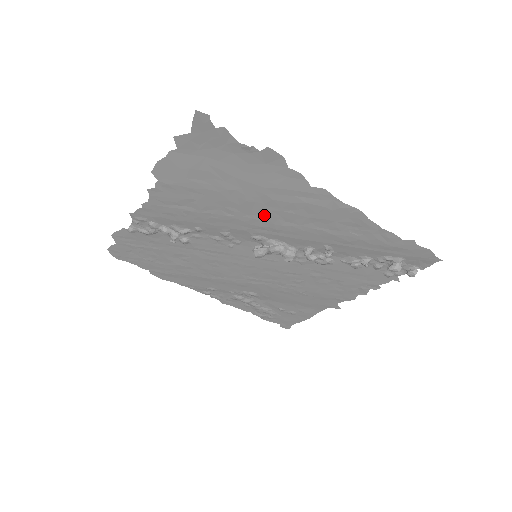
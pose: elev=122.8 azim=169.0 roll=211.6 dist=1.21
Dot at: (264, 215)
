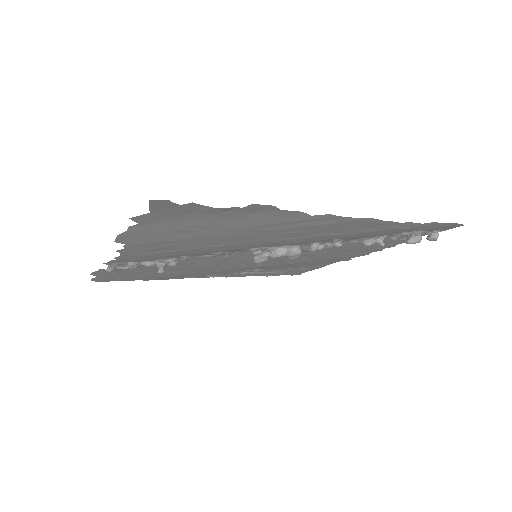
Dot at: (259, 239)
